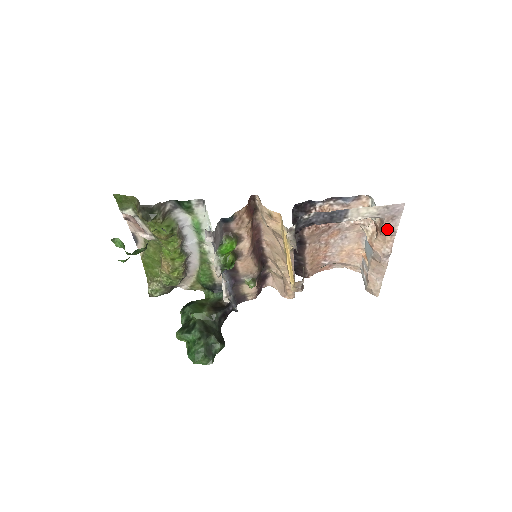
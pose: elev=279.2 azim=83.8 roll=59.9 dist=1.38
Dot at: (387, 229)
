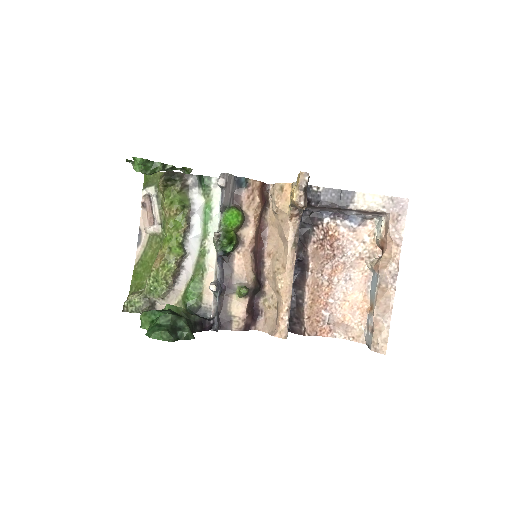
Dot at: (393, 234)
